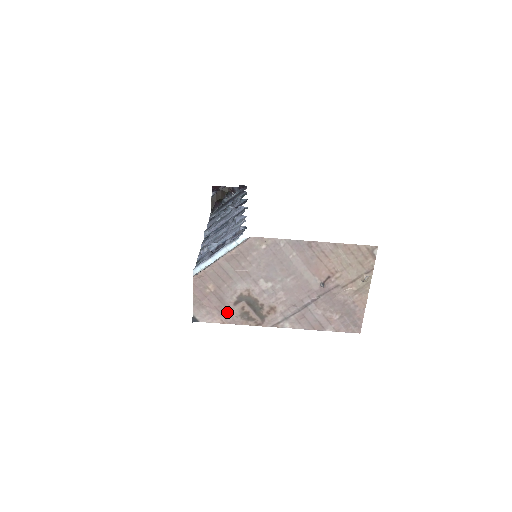
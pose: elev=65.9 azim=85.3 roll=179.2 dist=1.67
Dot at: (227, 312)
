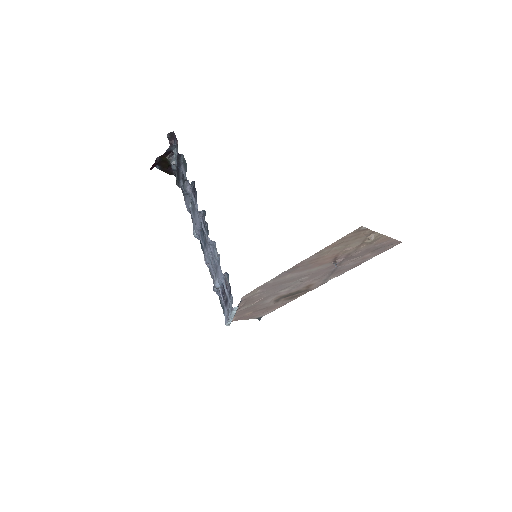
Dot at: (277, 305)
